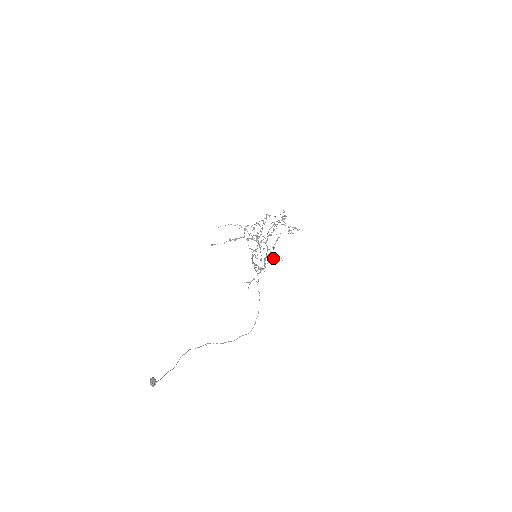
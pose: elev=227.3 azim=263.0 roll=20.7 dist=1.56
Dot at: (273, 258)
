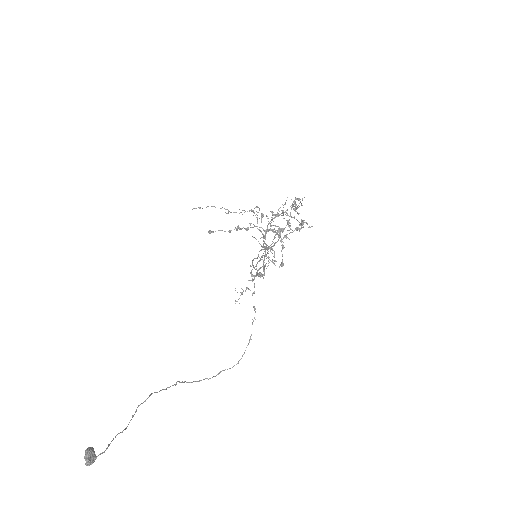
Dot at: (268, 261)
